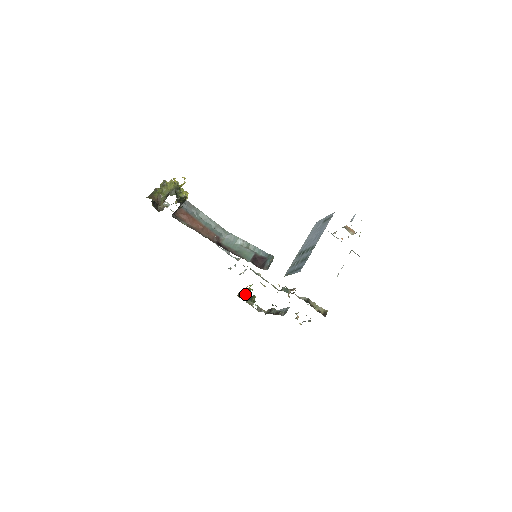
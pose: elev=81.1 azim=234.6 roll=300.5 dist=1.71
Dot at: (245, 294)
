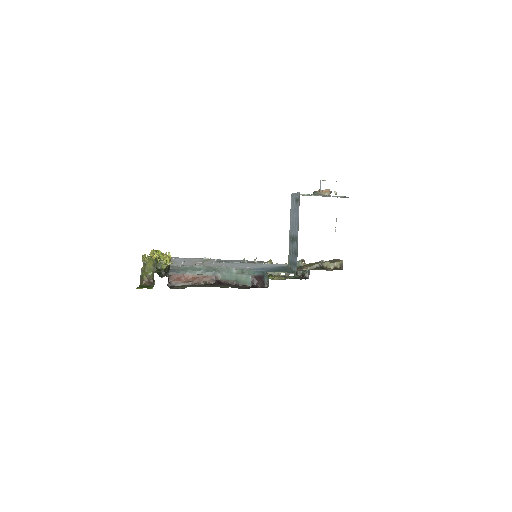
Dot at: occluded
